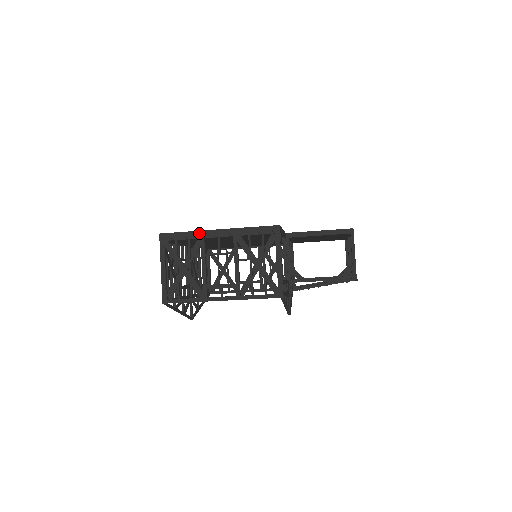
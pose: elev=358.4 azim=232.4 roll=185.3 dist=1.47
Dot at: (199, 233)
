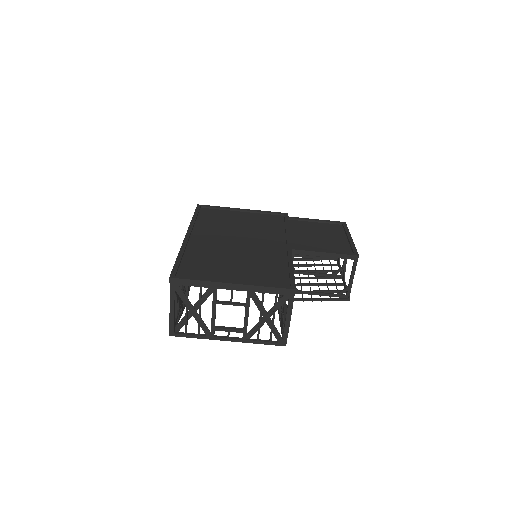
Dot at: (212, 284)
